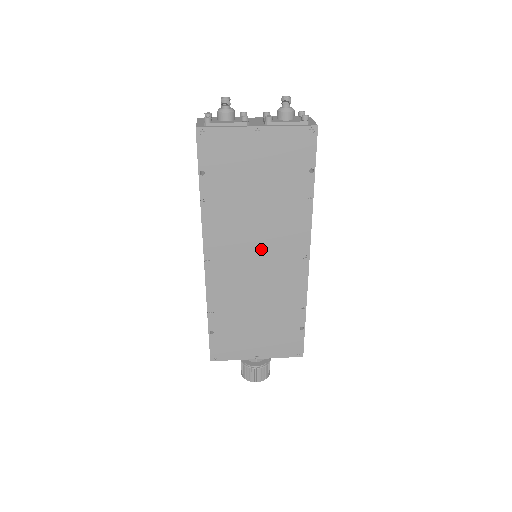
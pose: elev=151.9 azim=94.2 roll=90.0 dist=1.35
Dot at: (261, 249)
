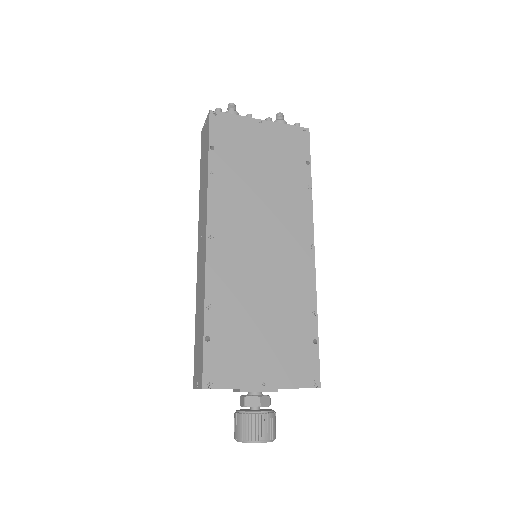
Dot at: (266, 232)
